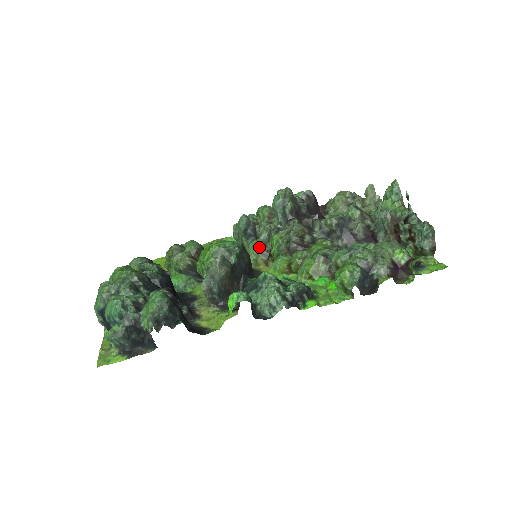
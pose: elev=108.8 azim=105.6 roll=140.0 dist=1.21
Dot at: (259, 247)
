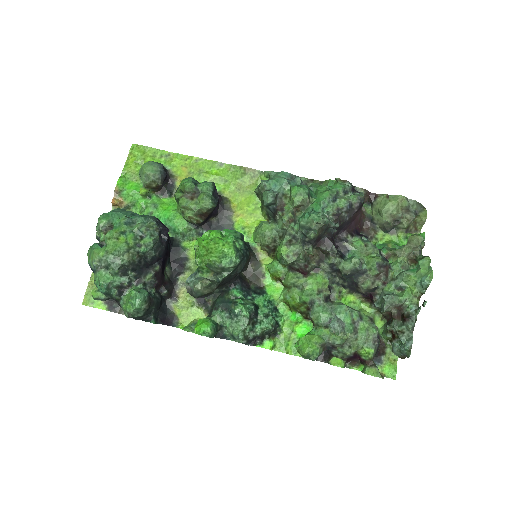
Dot at: (267, 240)
